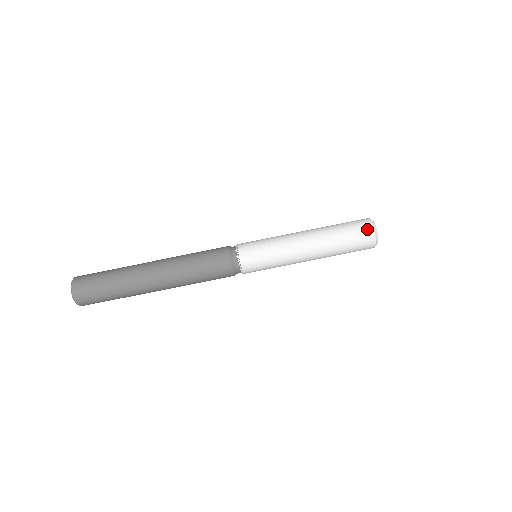
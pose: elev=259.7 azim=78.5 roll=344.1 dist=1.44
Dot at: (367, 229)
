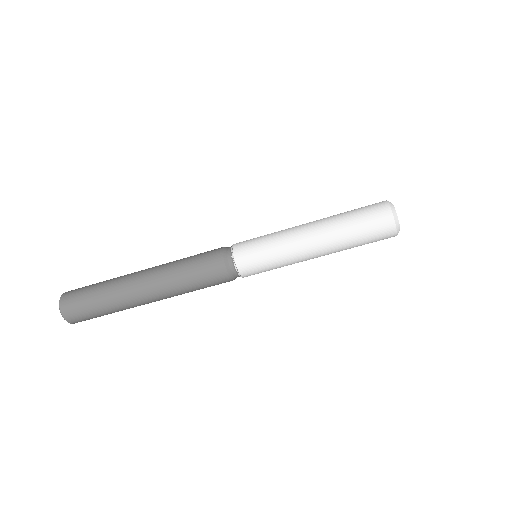
Dot at: (383, 210)
